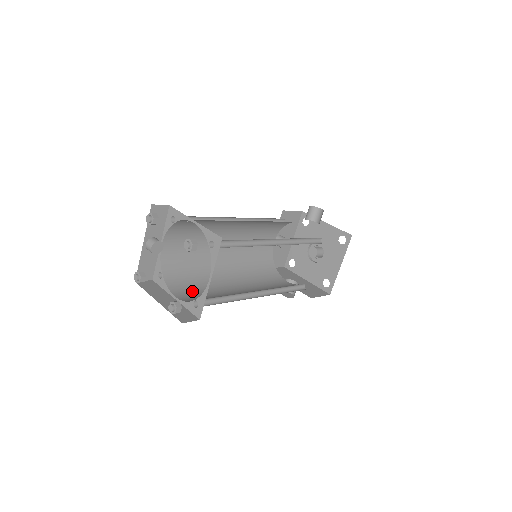
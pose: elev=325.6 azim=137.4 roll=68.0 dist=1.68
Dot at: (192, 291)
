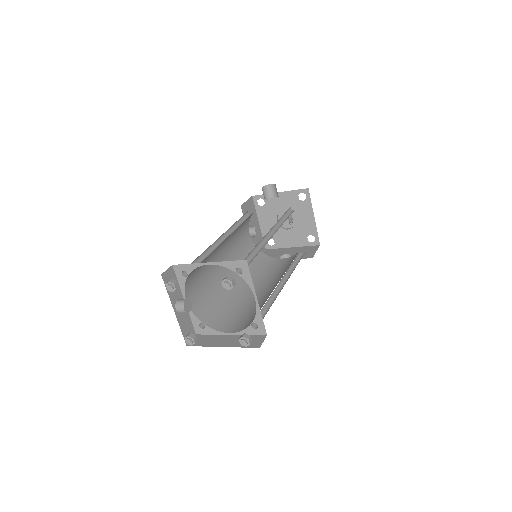
Dot at: (234, 319)
